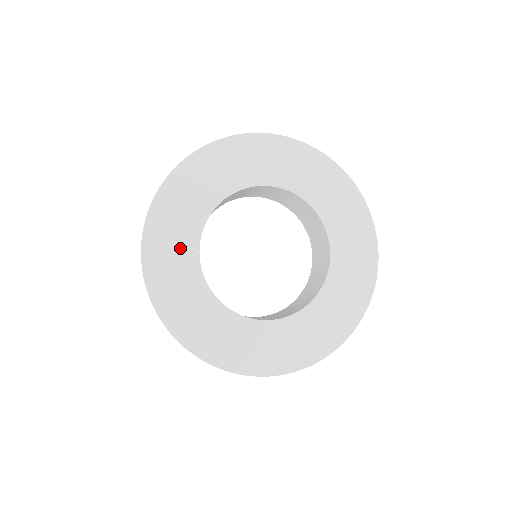
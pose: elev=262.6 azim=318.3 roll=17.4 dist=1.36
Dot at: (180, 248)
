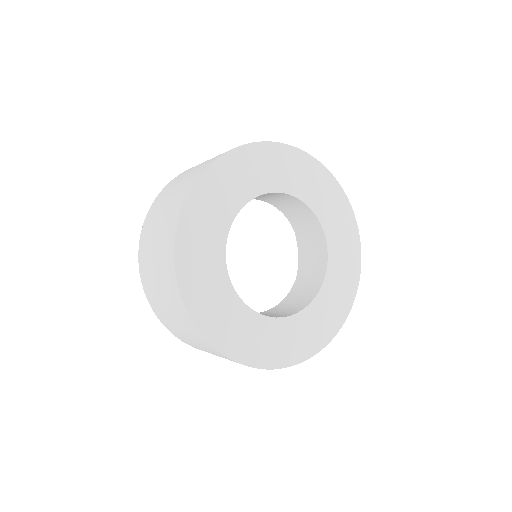
Dot at: (216, 218)
